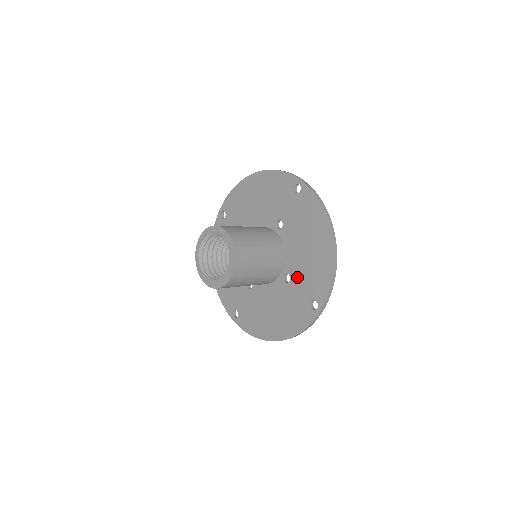
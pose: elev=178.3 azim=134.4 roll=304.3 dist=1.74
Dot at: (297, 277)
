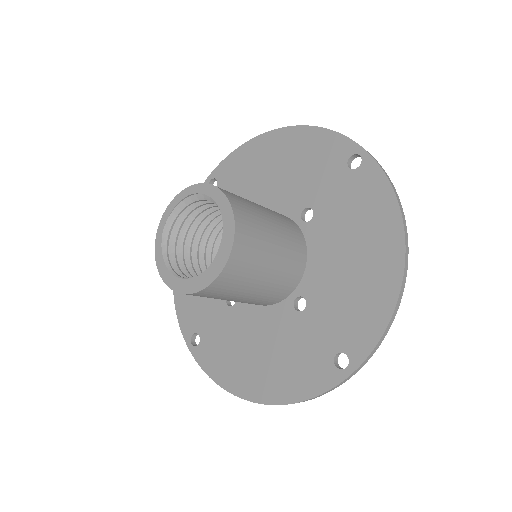
Dot at: (320, 306)
